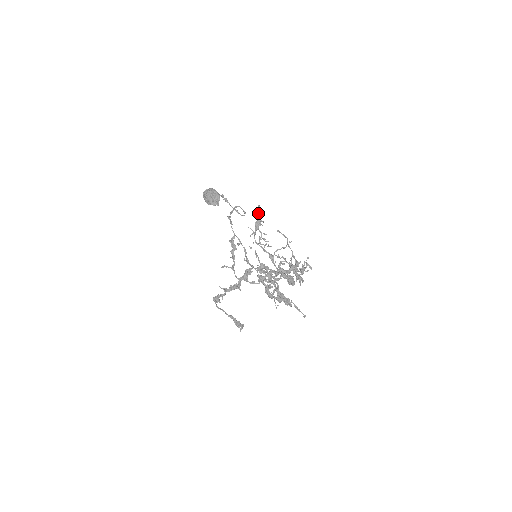
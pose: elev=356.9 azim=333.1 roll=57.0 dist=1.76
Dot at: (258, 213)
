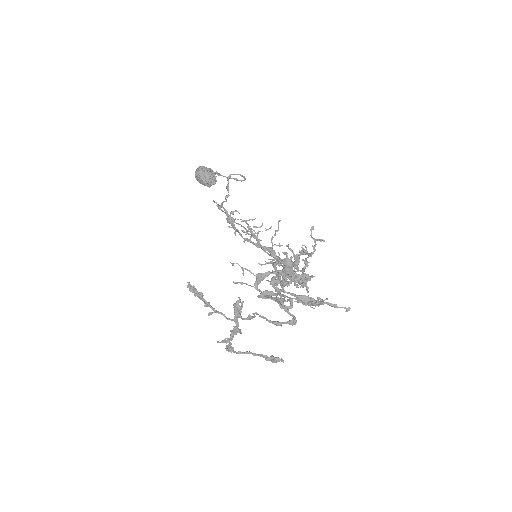
Dot at: (220, 209)
